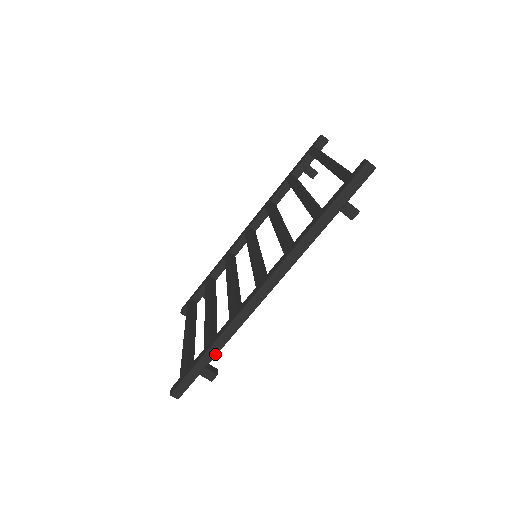
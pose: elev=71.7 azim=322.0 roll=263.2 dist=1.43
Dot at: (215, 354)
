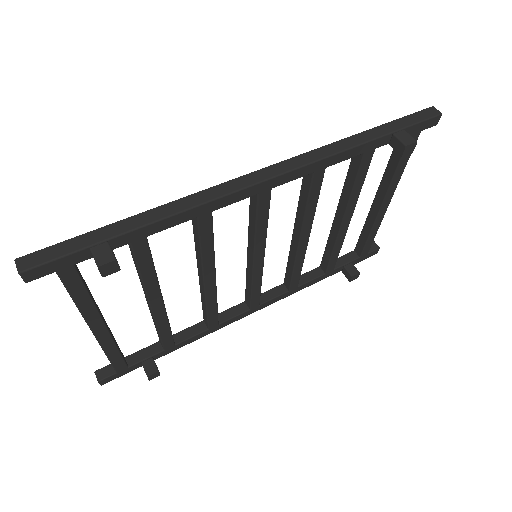
Dot at: (139, 225)
